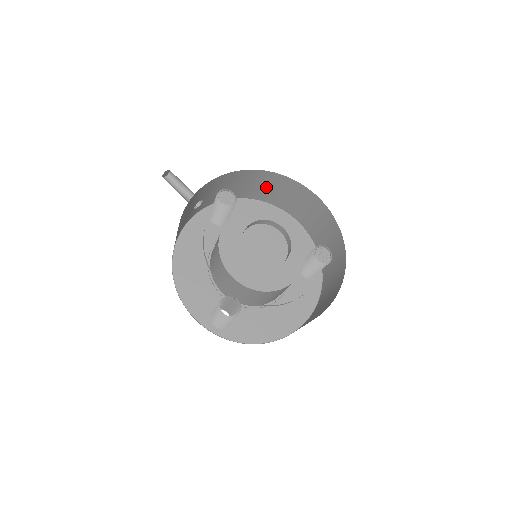
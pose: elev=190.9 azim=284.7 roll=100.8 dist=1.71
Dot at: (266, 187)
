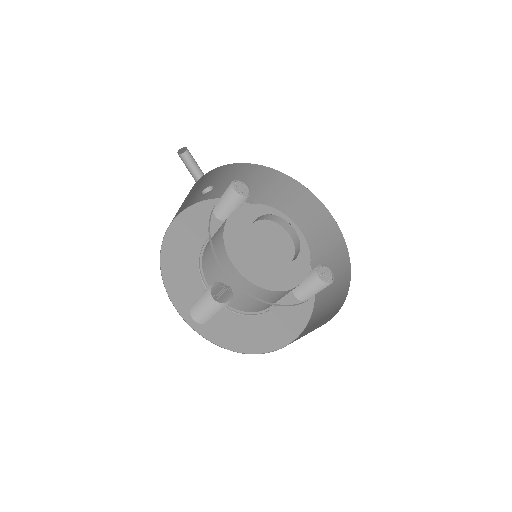
Dot at: (279, 196)
